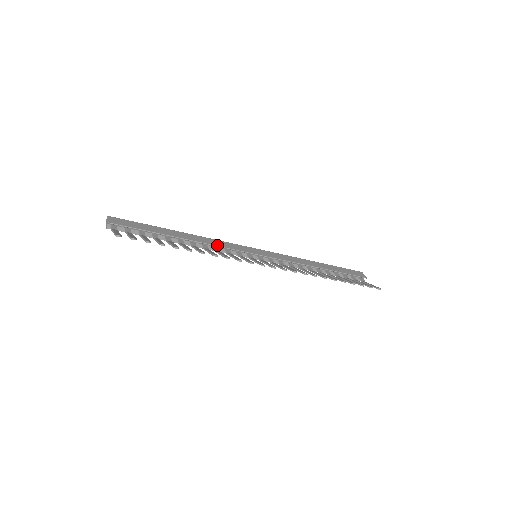
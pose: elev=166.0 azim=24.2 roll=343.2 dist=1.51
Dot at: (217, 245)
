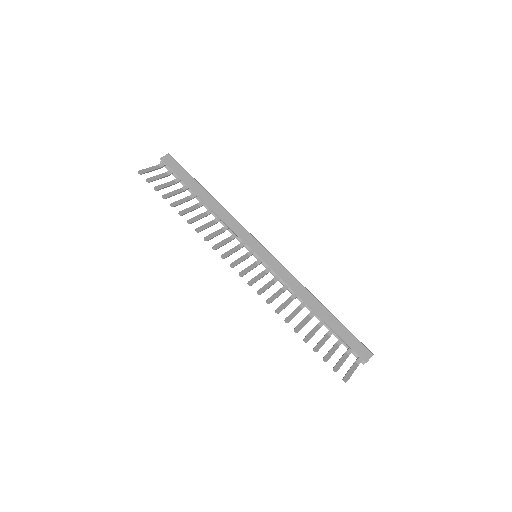
Dot at: (227, 224)
